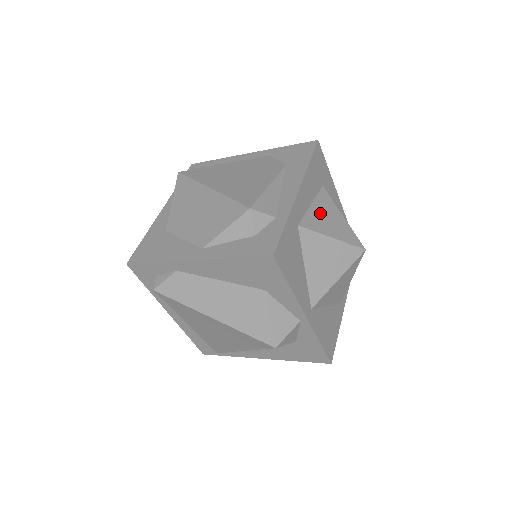
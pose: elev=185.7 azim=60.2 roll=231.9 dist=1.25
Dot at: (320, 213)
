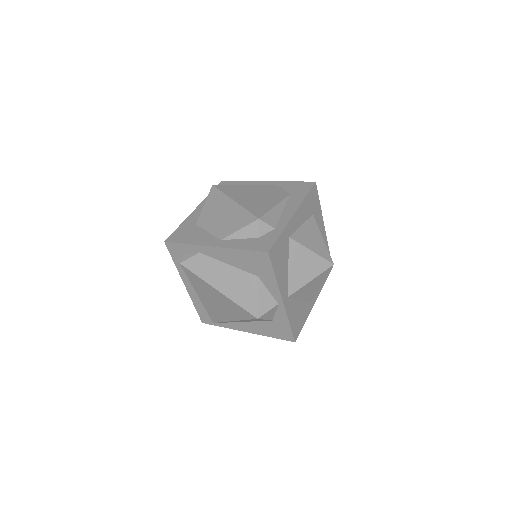
Dot at: (307, 232)
